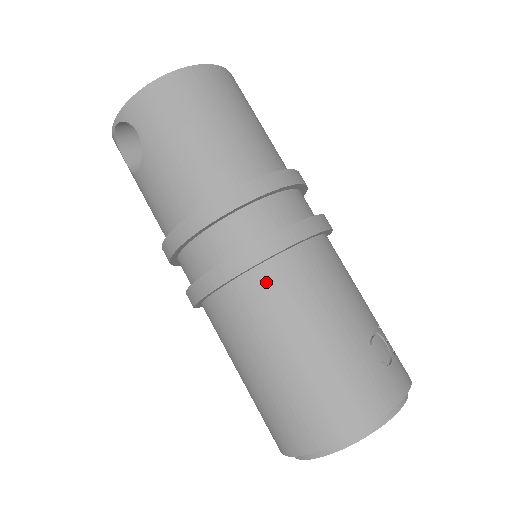
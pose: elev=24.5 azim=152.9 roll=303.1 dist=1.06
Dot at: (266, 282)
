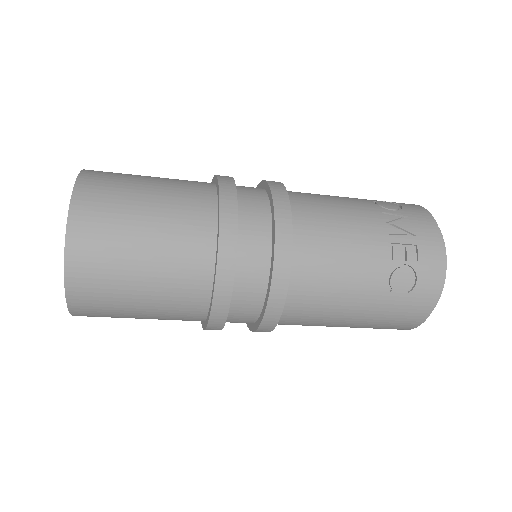
Dot at: (288, 323)
